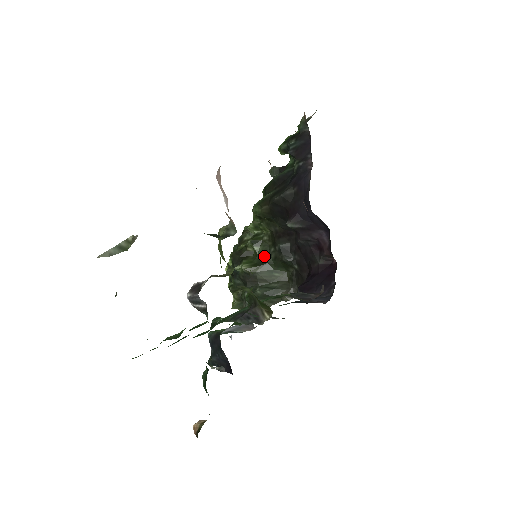
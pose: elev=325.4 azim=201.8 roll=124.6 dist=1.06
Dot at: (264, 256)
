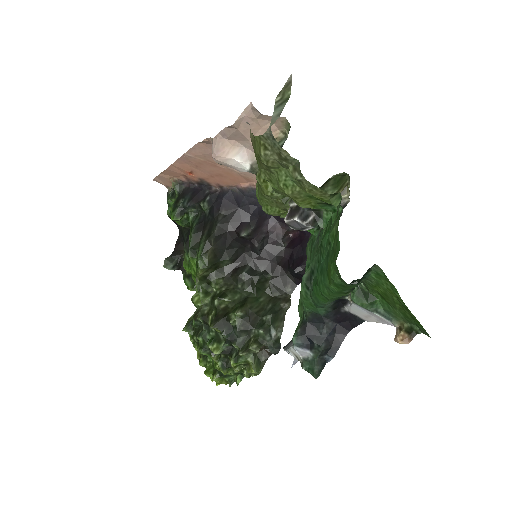
Dot at: (239, 296)
